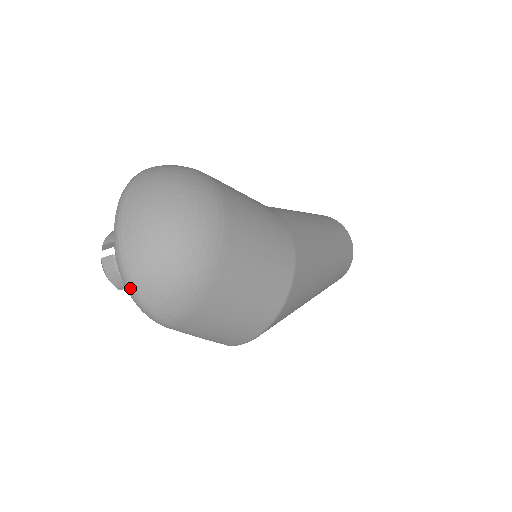
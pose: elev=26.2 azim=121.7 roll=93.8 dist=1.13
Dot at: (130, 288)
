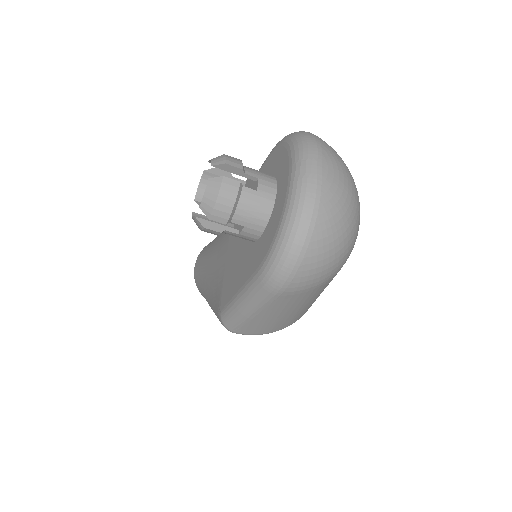
Dot at: (302, 238)
